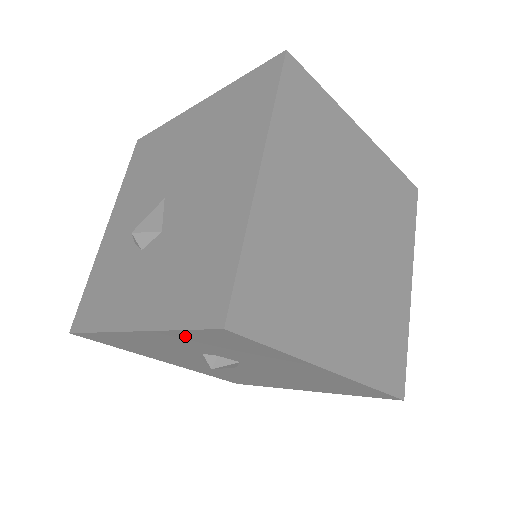
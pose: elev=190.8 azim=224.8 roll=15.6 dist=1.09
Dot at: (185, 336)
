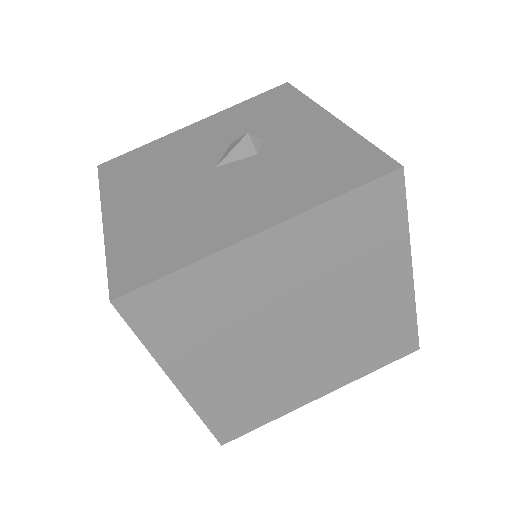
Dot at: occluded
